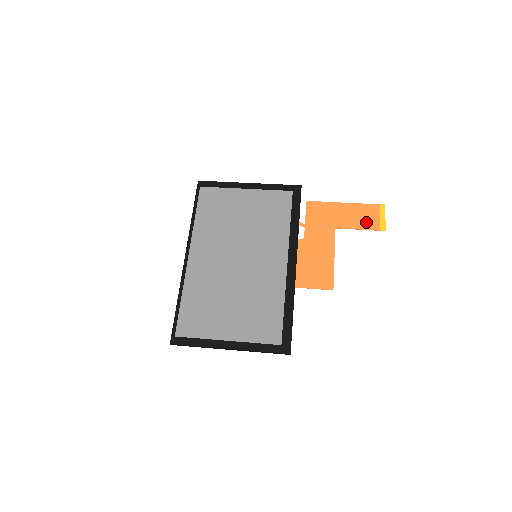
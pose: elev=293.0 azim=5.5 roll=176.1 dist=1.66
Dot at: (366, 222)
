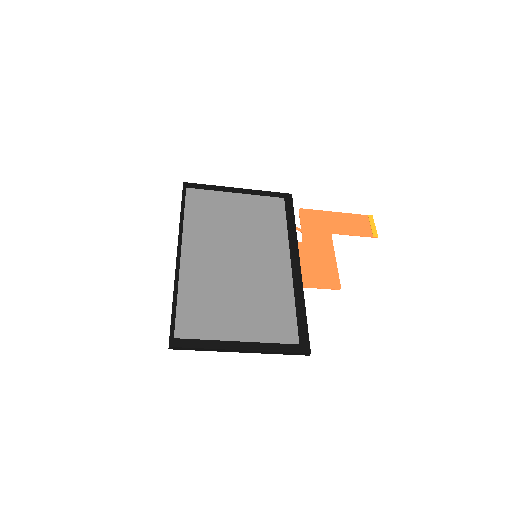
Dot at: (359, 229)
